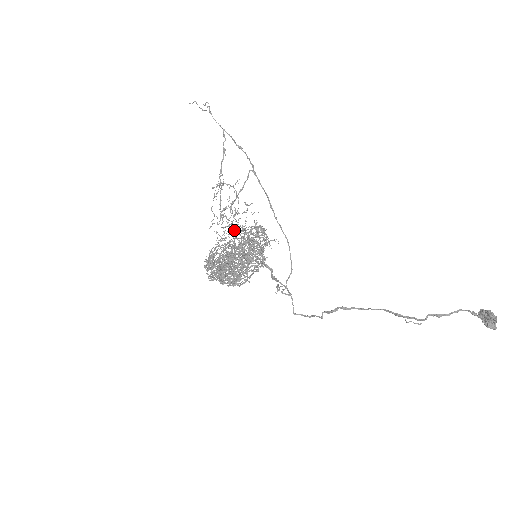
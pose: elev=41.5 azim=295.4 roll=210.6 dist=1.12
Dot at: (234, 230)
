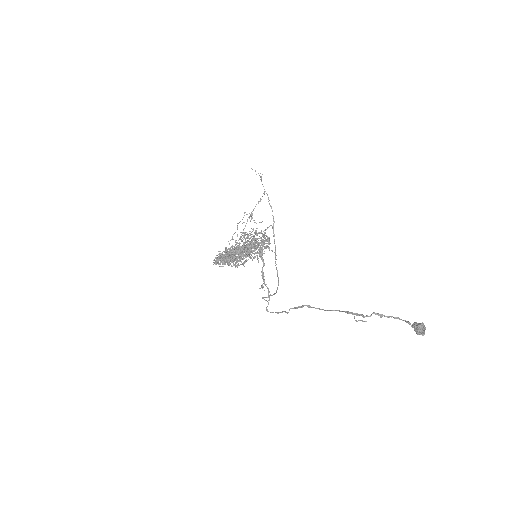
Dot at: occluded
